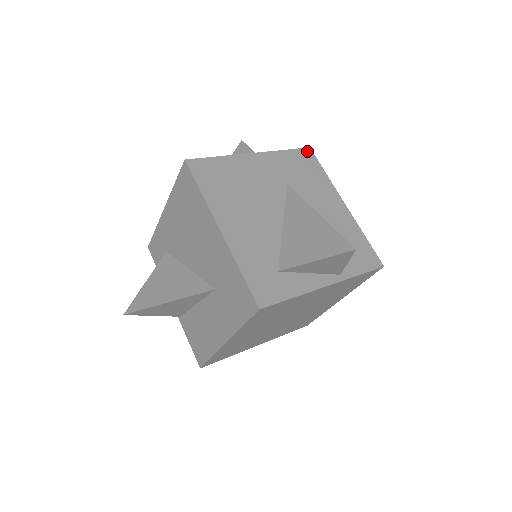
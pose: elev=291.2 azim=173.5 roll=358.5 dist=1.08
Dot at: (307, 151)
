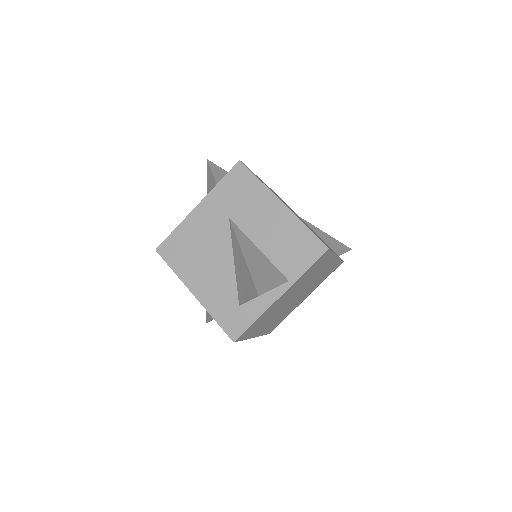
Dot at: (238, 167)
